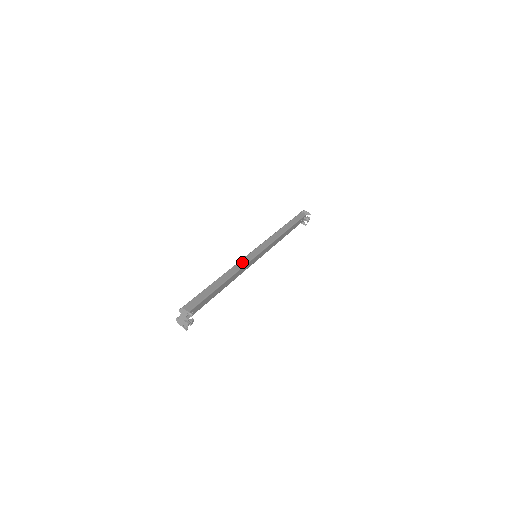
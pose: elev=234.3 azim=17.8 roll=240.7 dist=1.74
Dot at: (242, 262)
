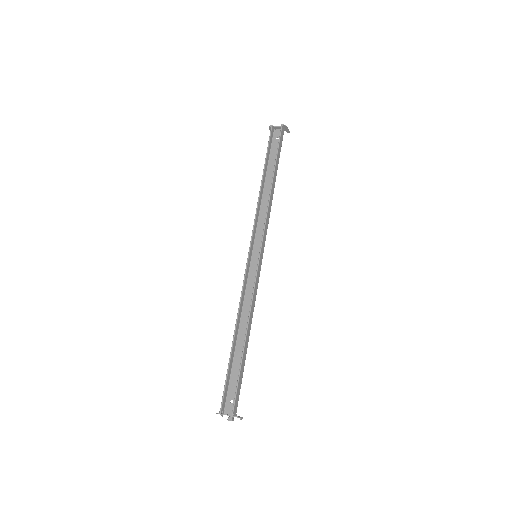
Dot at: (256, 289)
